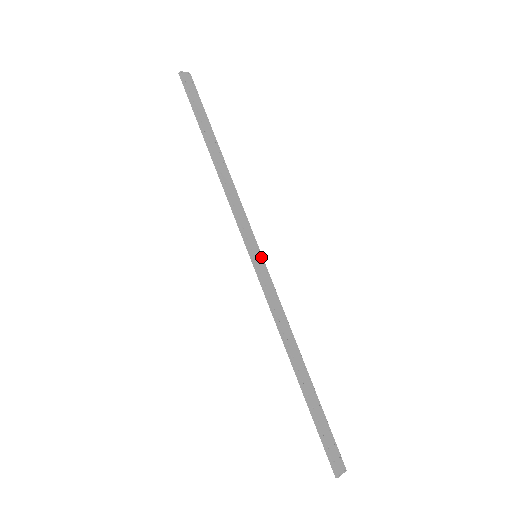
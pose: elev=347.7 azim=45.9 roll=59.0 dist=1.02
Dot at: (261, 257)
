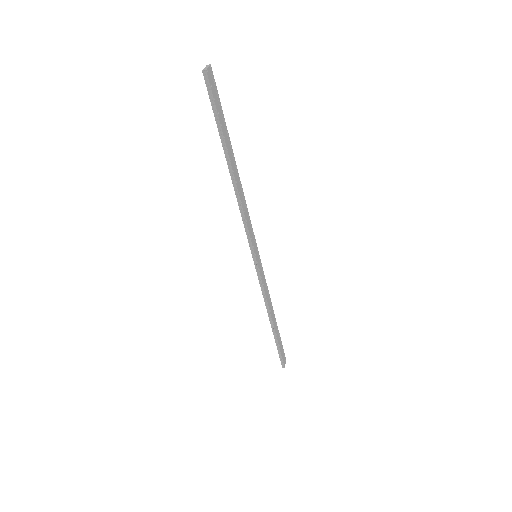
Dot at: (259, 255)
